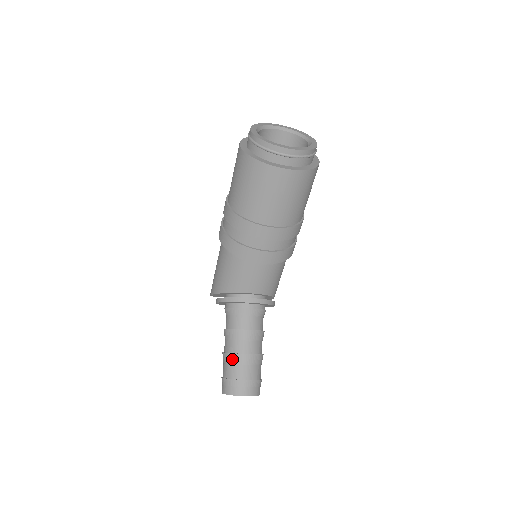
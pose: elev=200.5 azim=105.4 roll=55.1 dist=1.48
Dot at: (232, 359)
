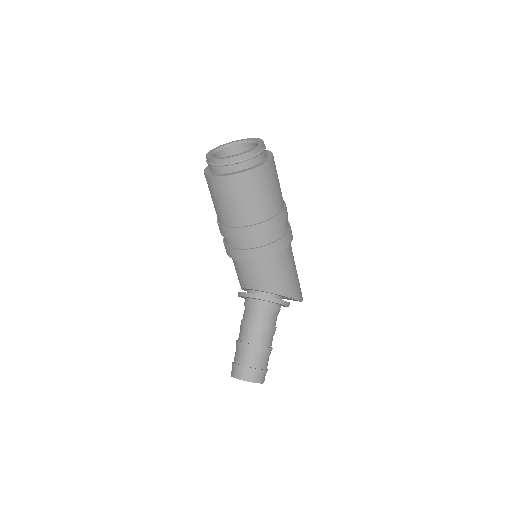
Dot at: (236, 345)
